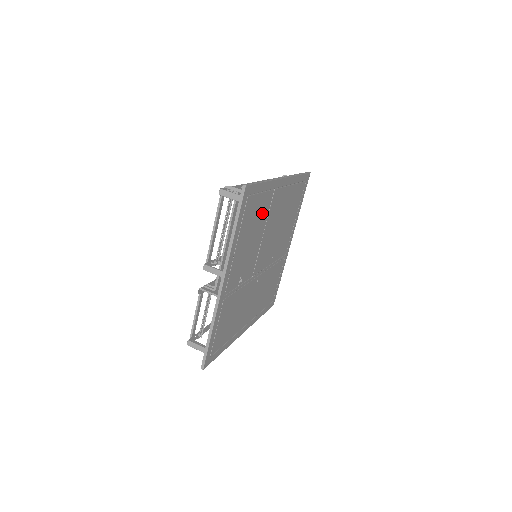
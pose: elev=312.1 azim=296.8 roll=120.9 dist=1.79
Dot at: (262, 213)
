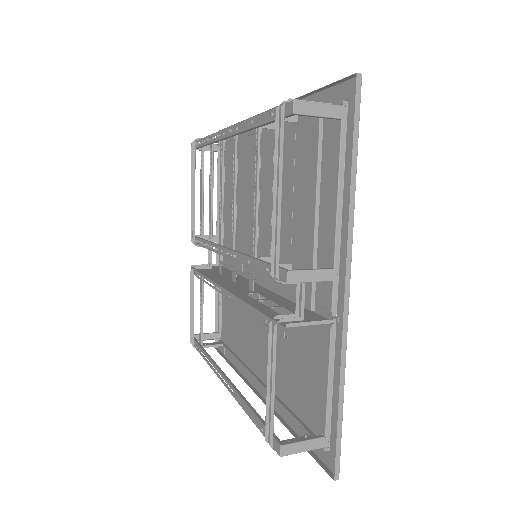
Dot at: (295, 162)
